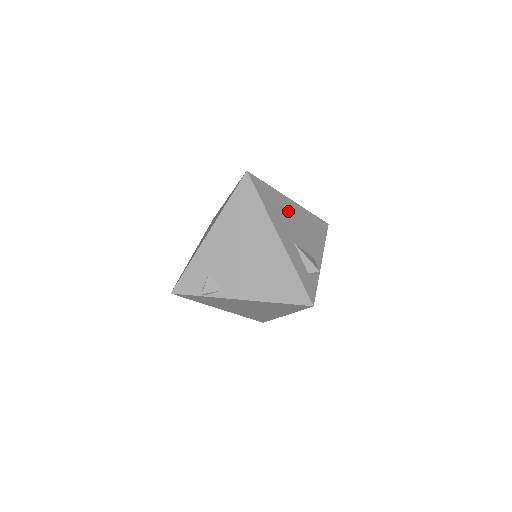
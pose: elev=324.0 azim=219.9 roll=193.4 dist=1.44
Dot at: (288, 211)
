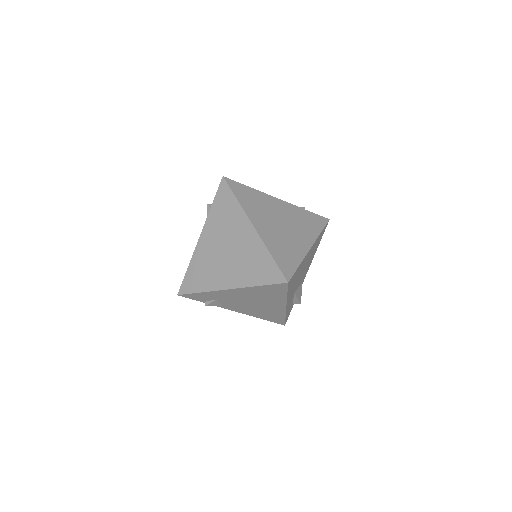
Dot at: (303, 267)
